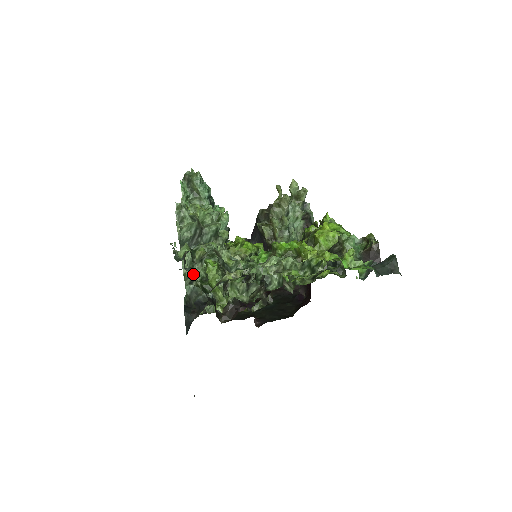
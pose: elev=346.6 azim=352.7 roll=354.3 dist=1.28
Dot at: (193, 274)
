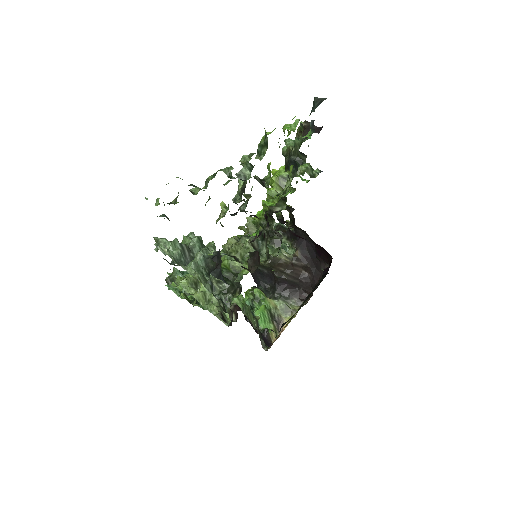
Dot at: (208, 280)
